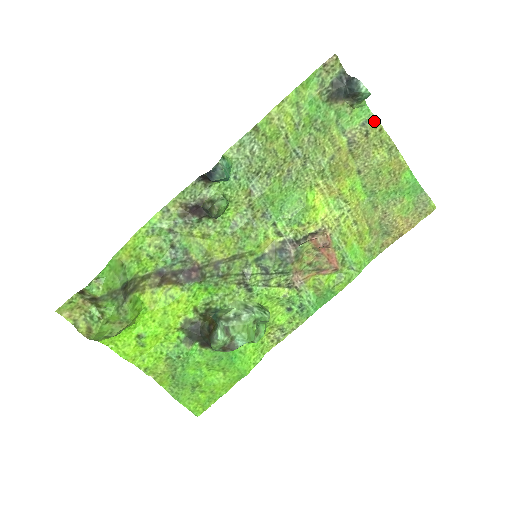
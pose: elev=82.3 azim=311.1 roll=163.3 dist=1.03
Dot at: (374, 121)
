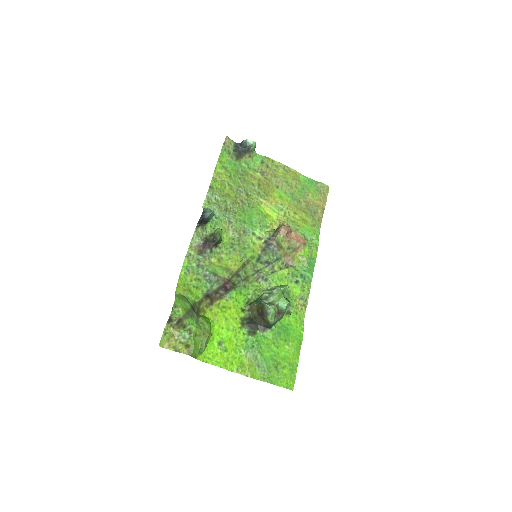
Dot at: (266, 158)
